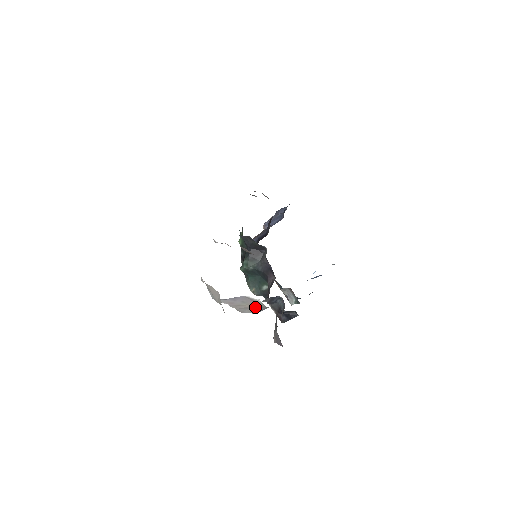
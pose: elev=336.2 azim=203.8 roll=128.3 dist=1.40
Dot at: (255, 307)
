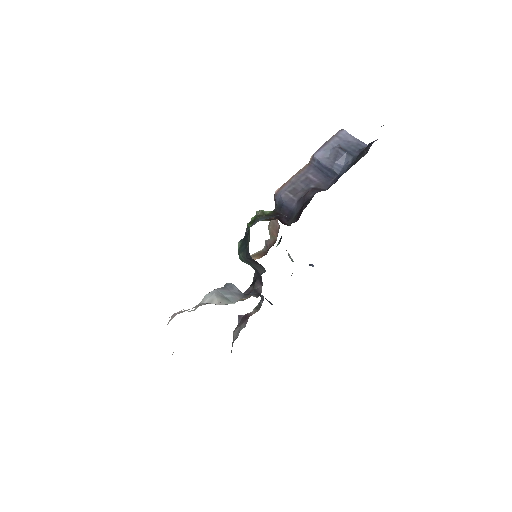
Dot at: occluded
